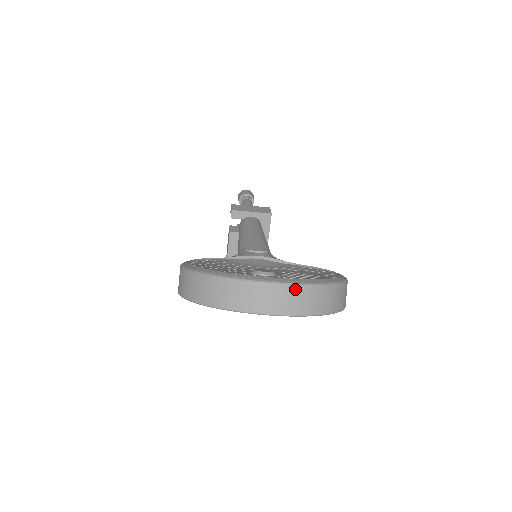
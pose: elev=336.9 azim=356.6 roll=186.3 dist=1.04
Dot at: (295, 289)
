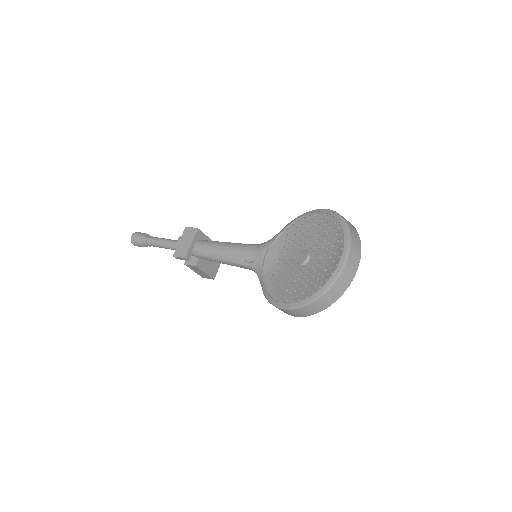
Dot at: (352, 247)
